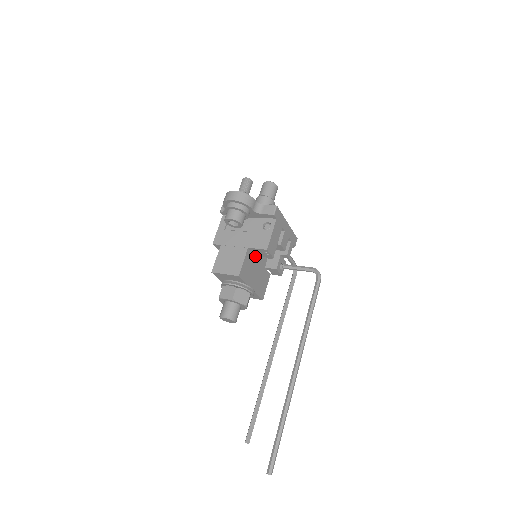
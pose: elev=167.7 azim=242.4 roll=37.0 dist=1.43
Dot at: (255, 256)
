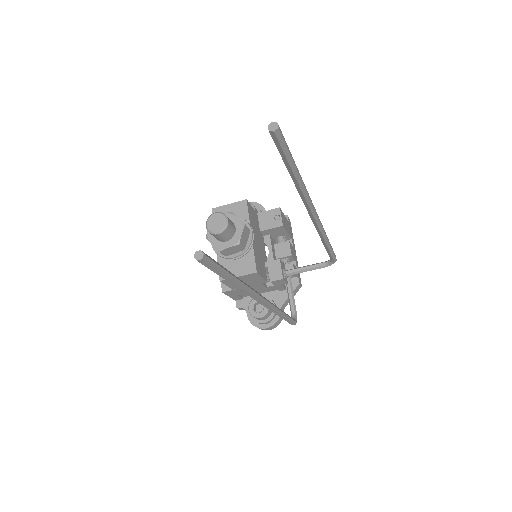
Dot at: (260, 233)
